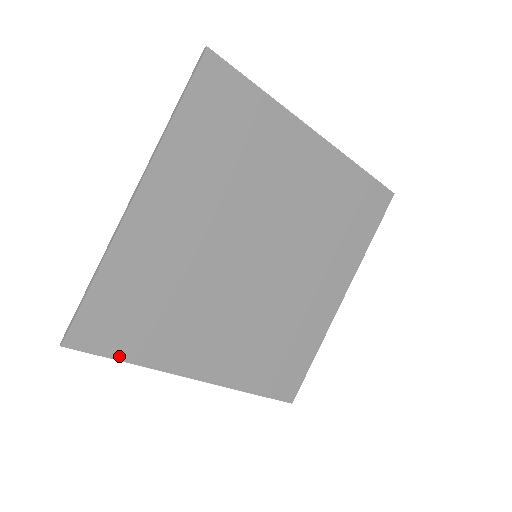
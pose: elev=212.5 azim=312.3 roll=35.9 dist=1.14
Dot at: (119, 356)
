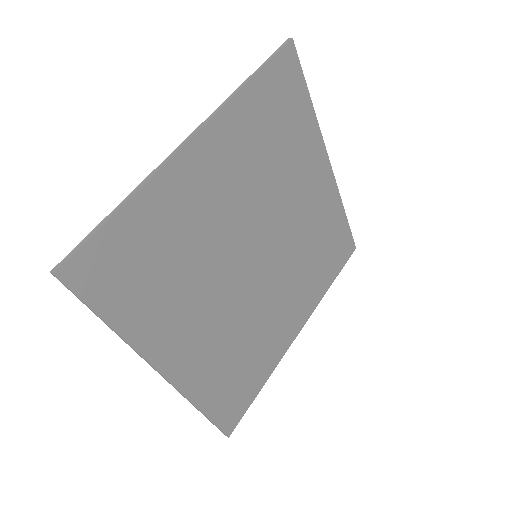
Dot at: (105, 314)
